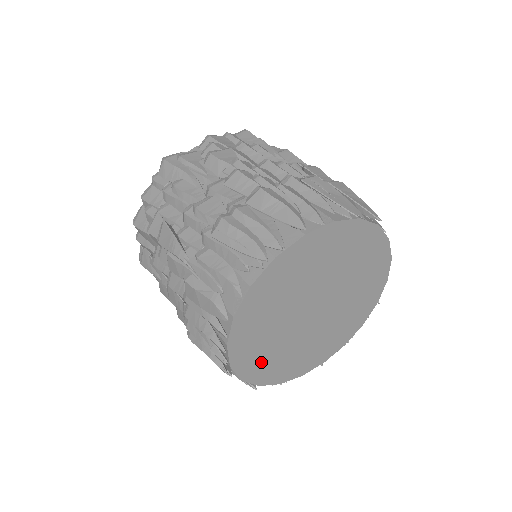
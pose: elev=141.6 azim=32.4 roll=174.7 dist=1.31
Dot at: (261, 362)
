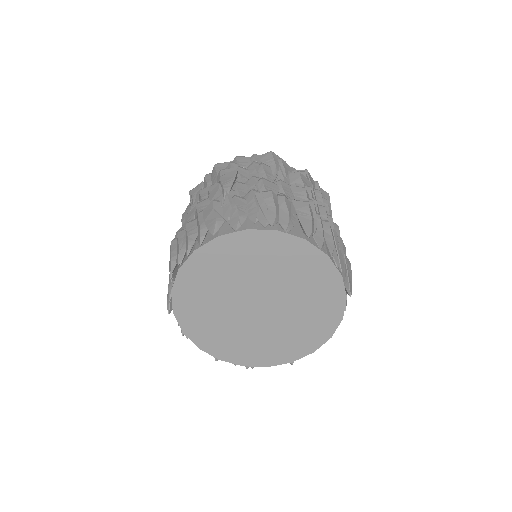
Dot at: (194, 295)
